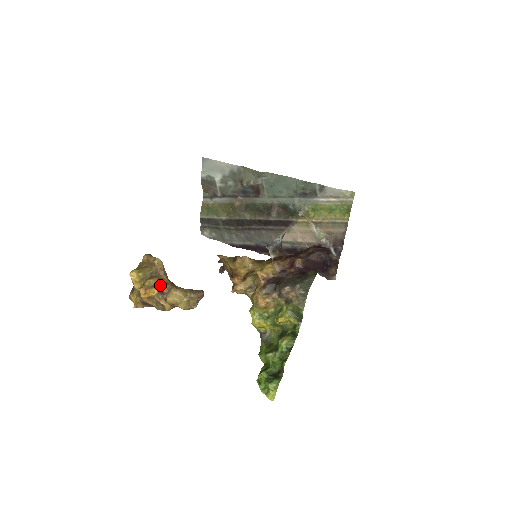
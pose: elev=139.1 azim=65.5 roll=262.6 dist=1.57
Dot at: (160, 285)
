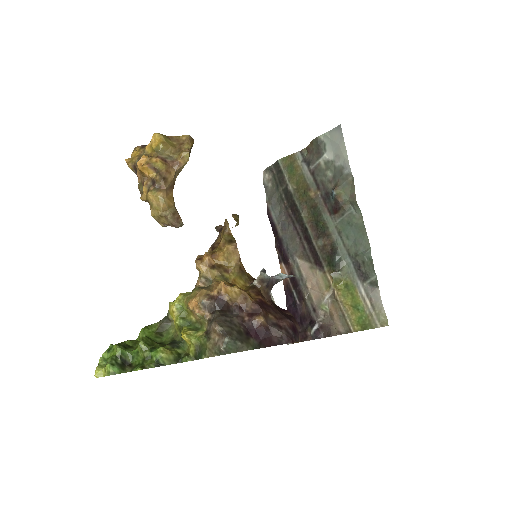
Dot at: (159, 176)
